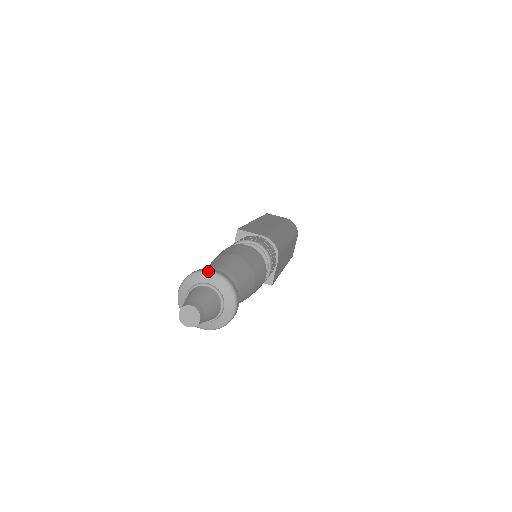
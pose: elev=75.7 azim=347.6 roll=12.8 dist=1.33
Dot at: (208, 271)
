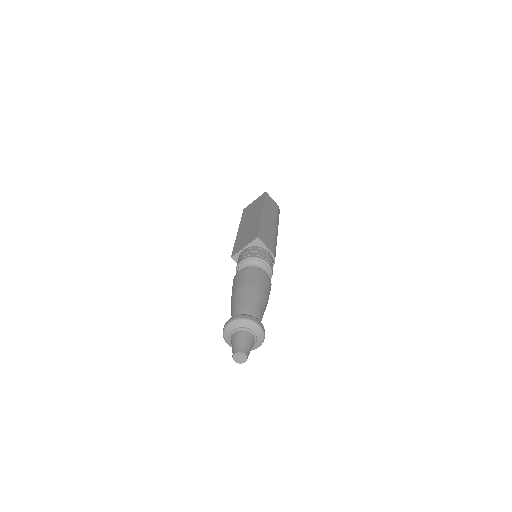
Dot at: (257, 324)
